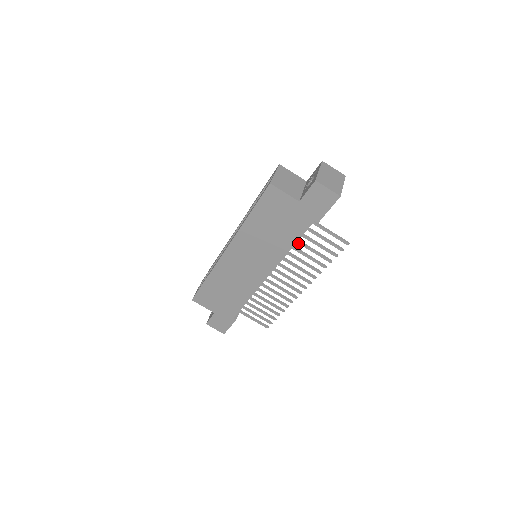
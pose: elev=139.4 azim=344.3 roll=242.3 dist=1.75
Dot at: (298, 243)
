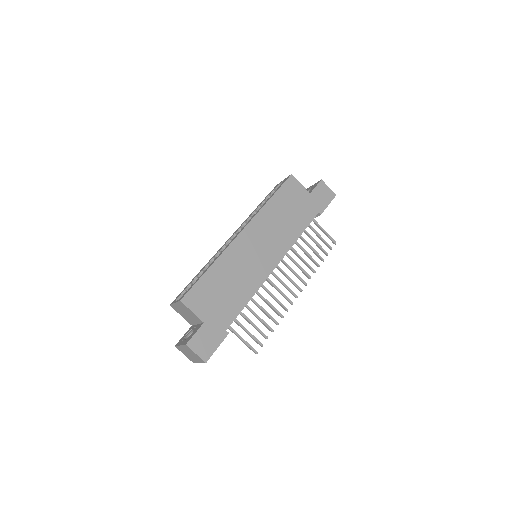
Dot at: (301, 237)
